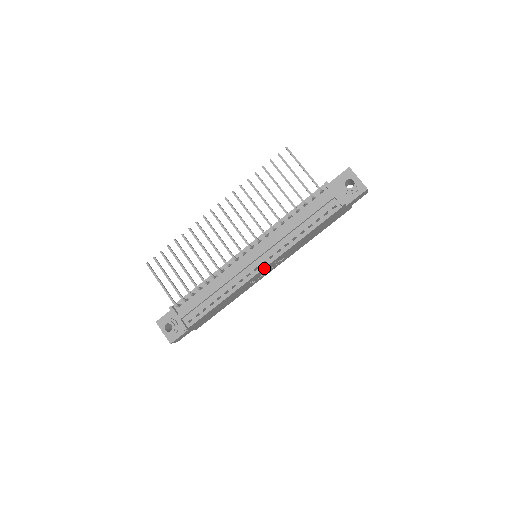
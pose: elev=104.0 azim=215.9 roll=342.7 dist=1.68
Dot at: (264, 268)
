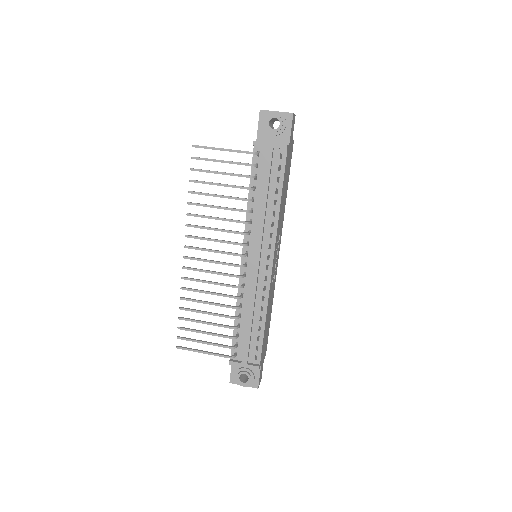
Dot at: (273, 261)
